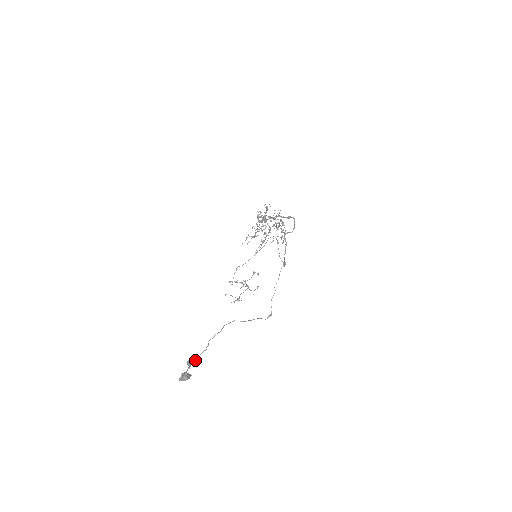
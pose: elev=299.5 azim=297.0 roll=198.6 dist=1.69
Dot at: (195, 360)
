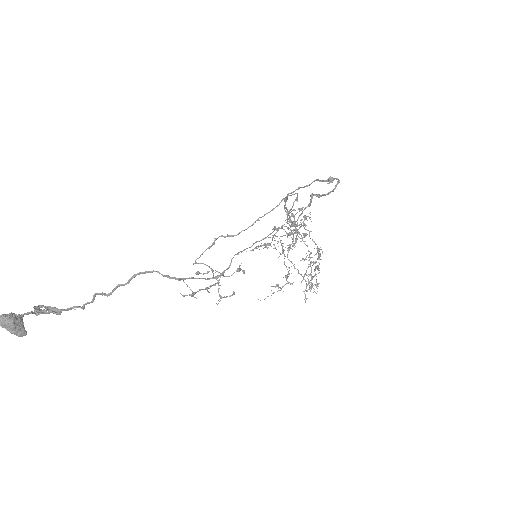
Dot at: (53, 312)
